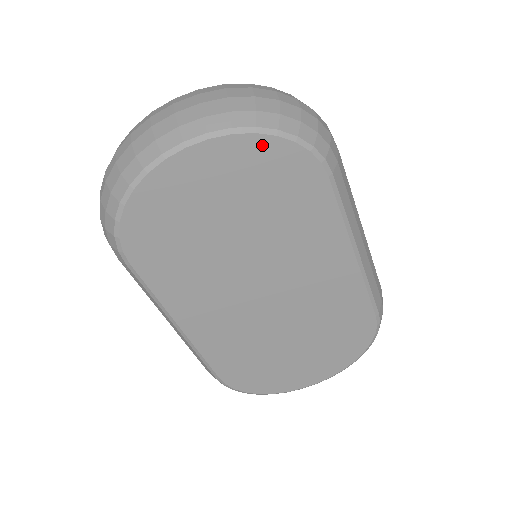
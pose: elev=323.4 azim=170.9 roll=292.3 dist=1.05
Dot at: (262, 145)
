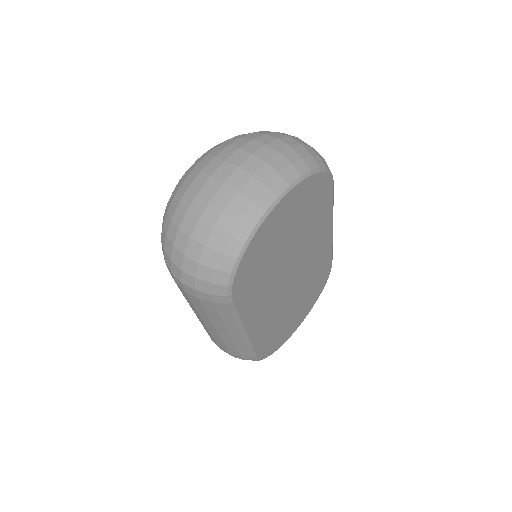
Dot at: (312, 181)
